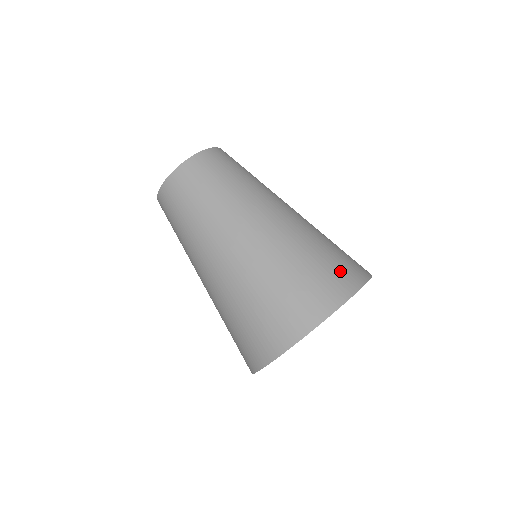
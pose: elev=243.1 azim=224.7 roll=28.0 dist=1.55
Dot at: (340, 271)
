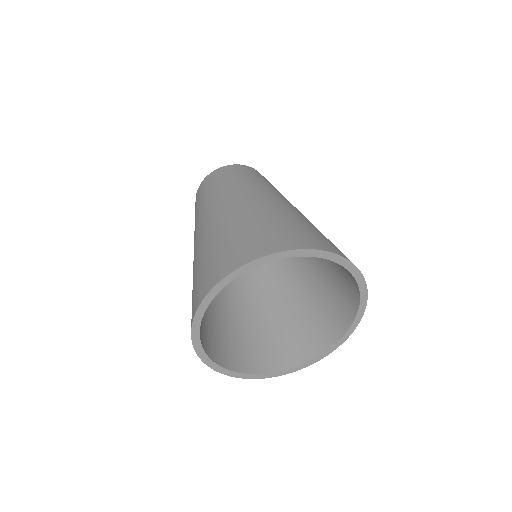
Dot at: occluded
